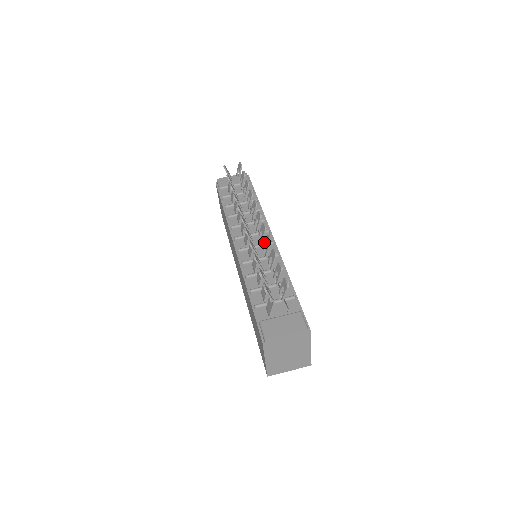
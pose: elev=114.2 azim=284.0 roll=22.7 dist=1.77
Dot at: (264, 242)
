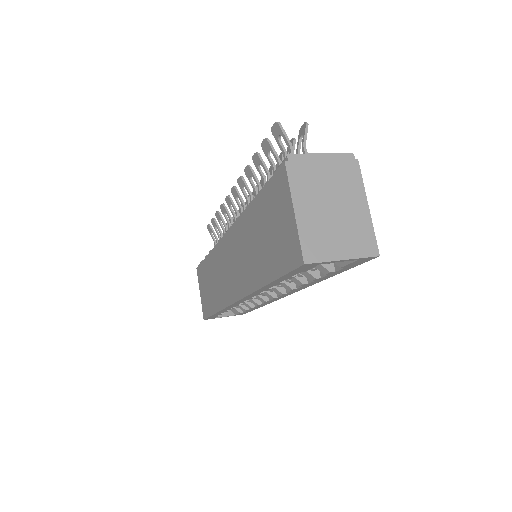
Dot at: occluded
